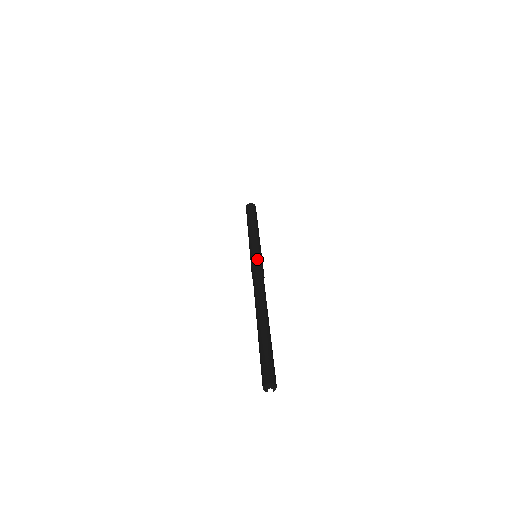
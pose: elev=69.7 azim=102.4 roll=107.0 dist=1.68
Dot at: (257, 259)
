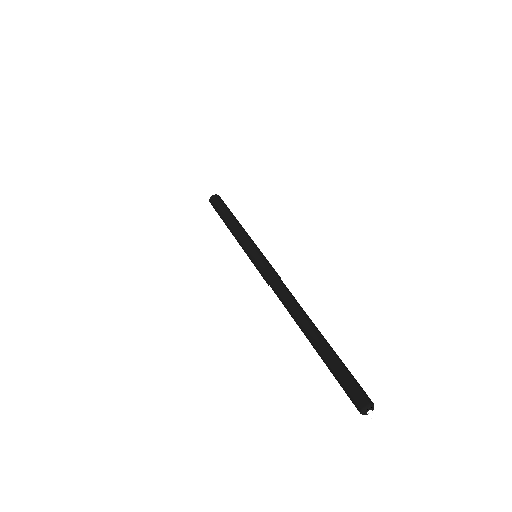
Dot at: (261, 260)
